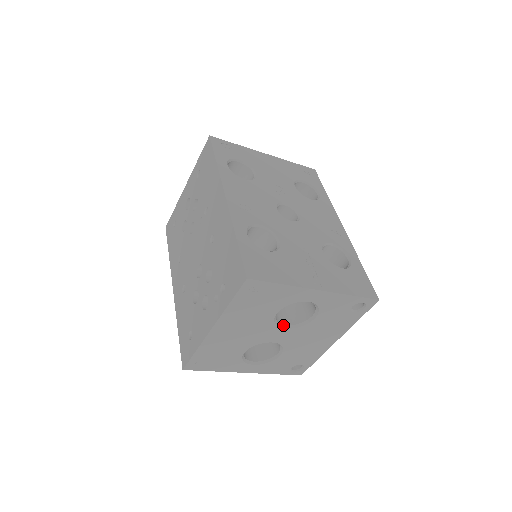
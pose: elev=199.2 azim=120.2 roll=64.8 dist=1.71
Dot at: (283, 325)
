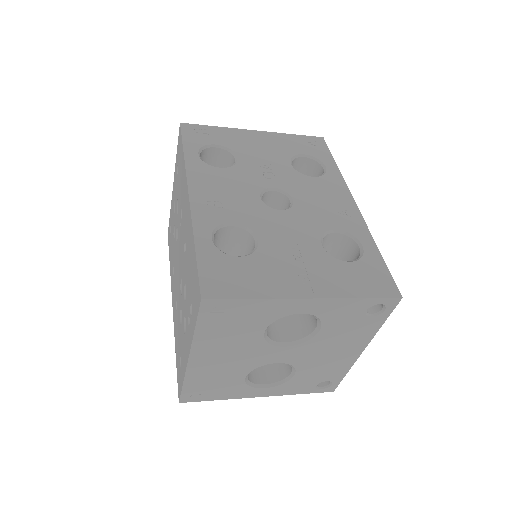
Dot at: (281, 343)
